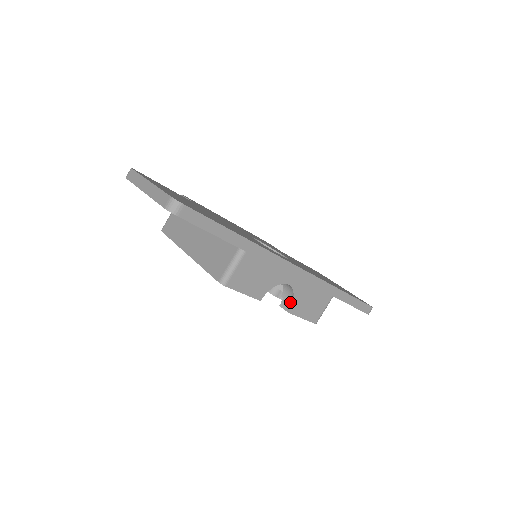
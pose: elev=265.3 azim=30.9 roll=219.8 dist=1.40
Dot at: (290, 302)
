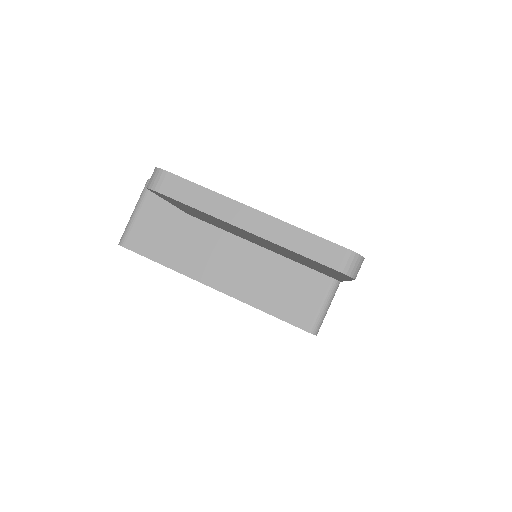
Dot at: occluded
